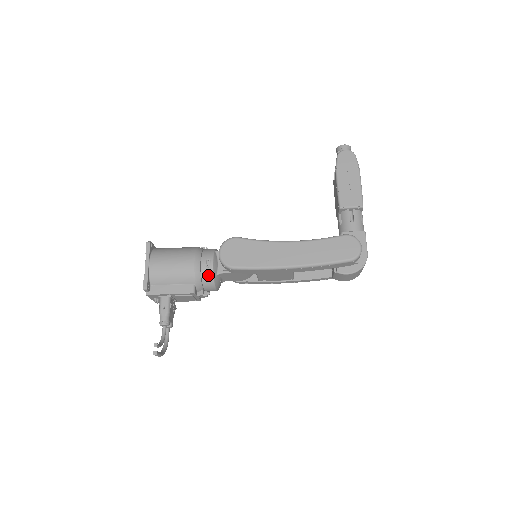
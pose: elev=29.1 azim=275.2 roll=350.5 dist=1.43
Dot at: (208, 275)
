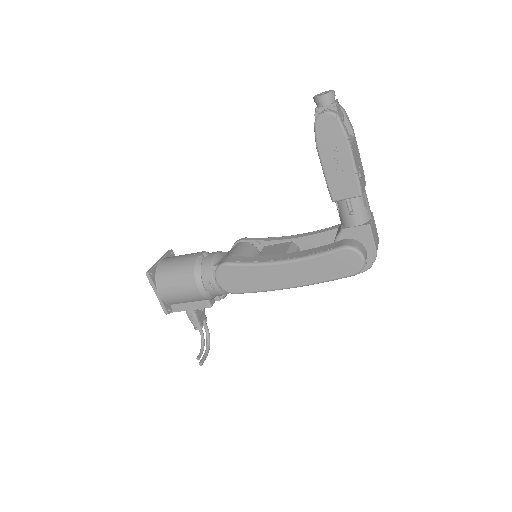
Dot at: (216, 293)
